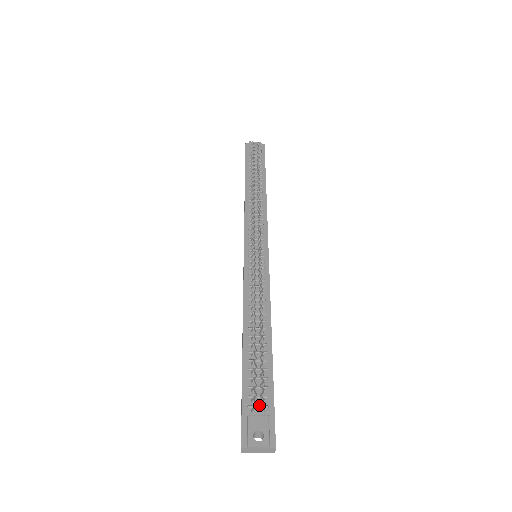
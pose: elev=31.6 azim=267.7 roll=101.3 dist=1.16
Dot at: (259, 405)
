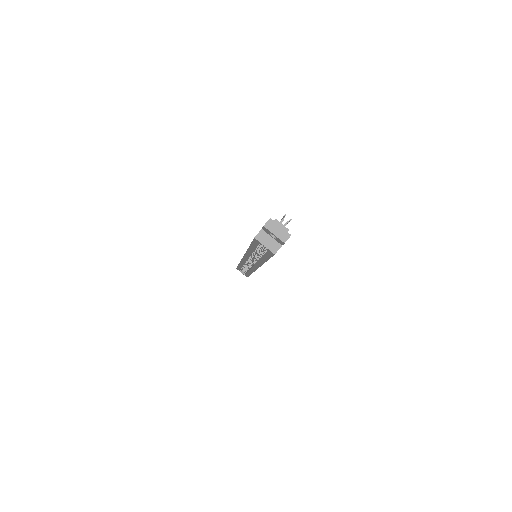
Dot at: occluded
